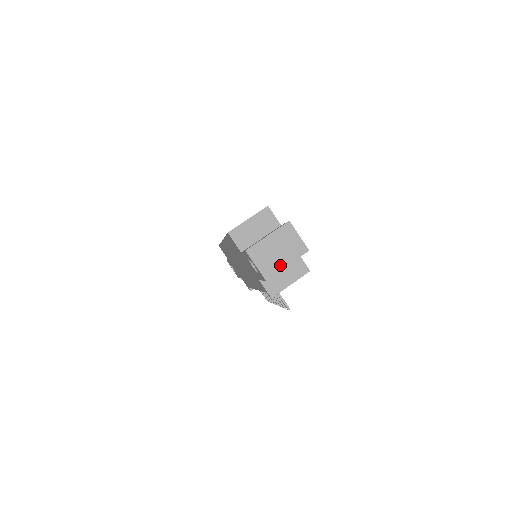
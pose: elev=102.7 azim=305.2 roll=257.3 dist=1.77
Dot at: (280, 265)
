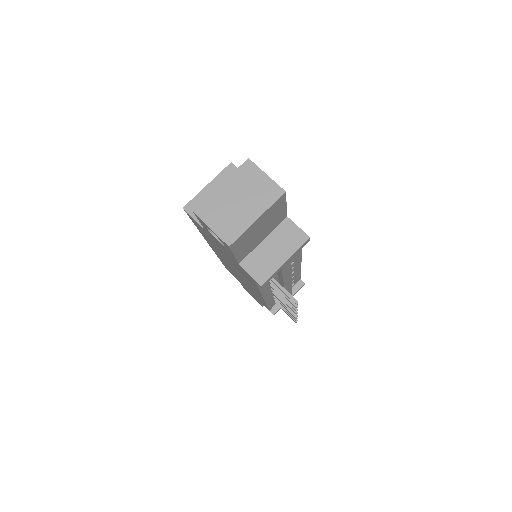
Dot at: (246, 221)
